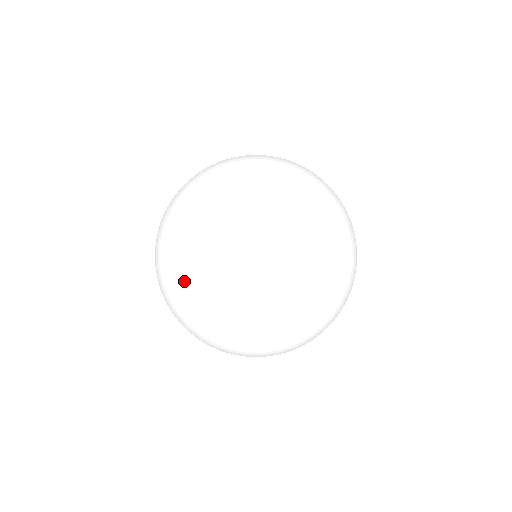
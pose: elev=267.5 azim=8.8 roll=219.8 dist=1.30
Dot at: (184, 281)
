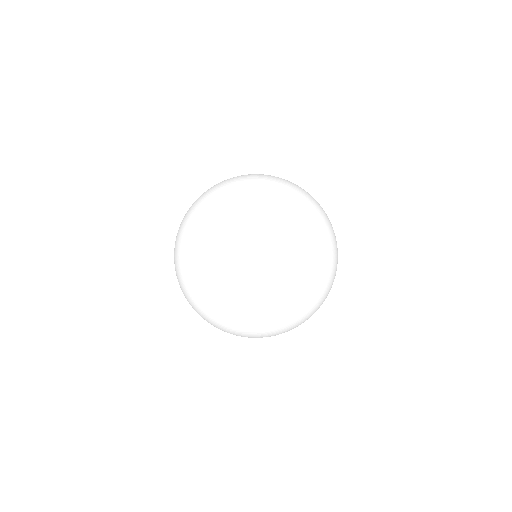
Dot at: (273, 324)
